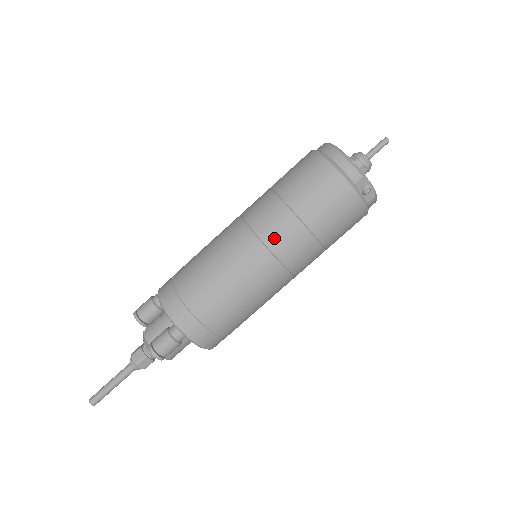
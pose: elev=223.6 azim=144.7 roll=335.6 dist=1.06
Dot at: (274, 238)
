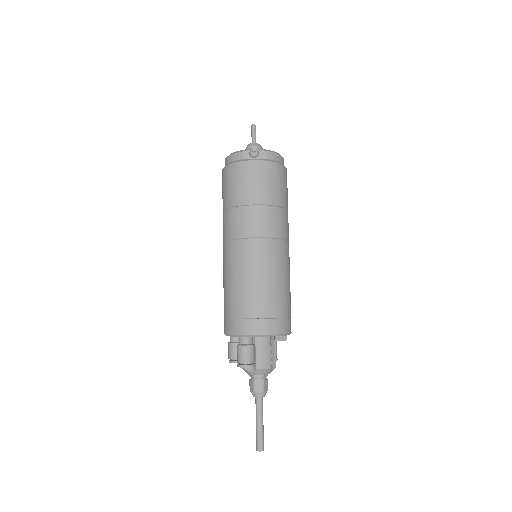
Dot at: (234, 231)
